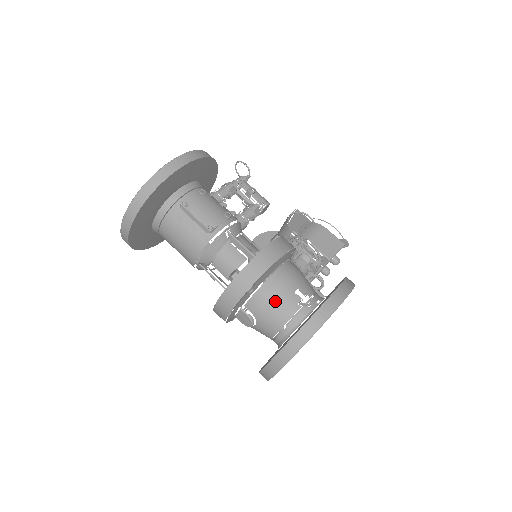
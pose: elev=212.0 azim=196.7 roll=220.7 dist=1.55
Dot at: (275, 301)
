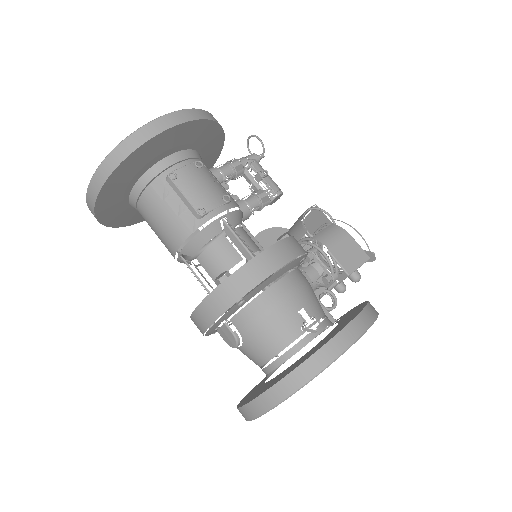
Dot at: (271, 320)
